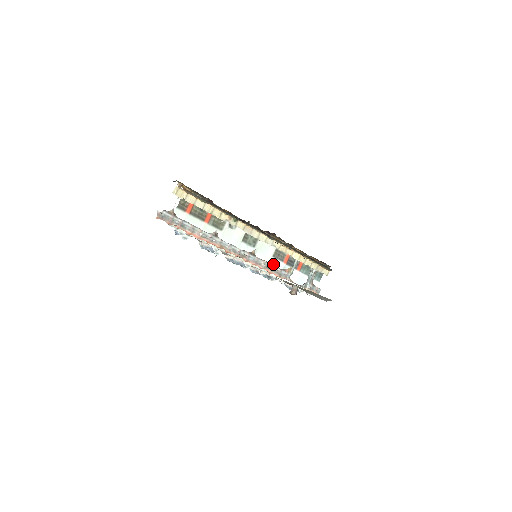
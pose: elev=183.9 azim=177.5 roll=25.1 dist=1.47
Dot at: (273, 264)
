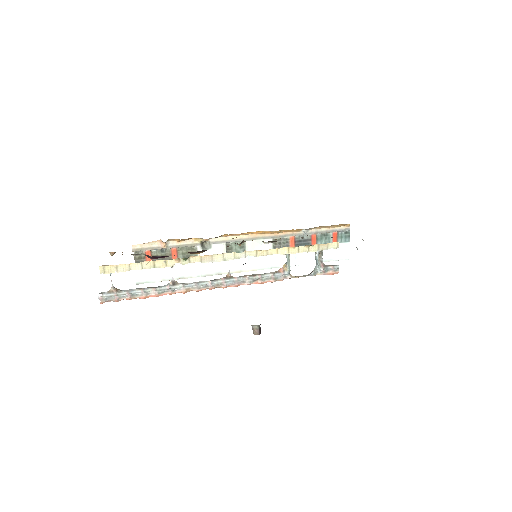
Dot at: (279, 255)
